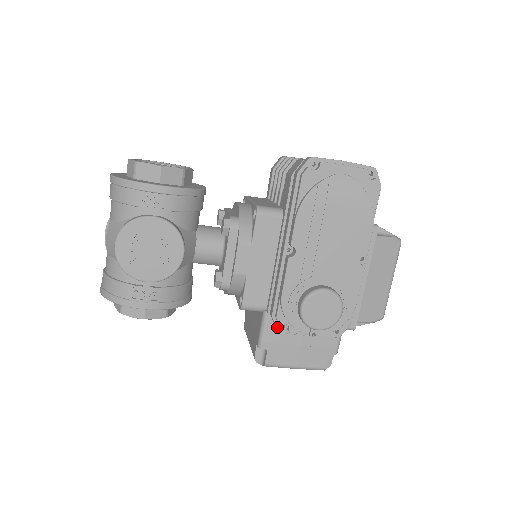
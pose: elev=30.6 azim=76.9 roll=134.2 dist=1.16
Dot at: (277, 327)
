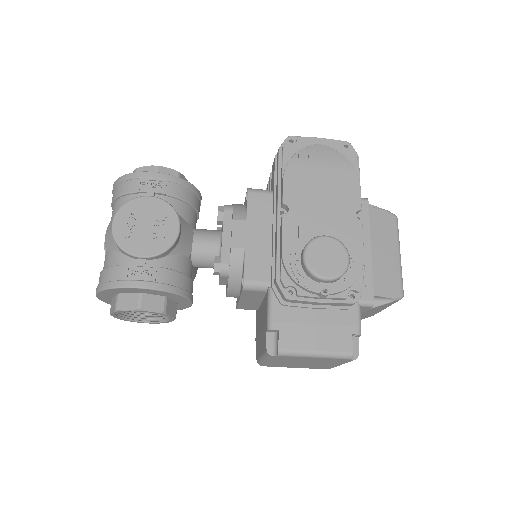
Dot at: (284, 293)
